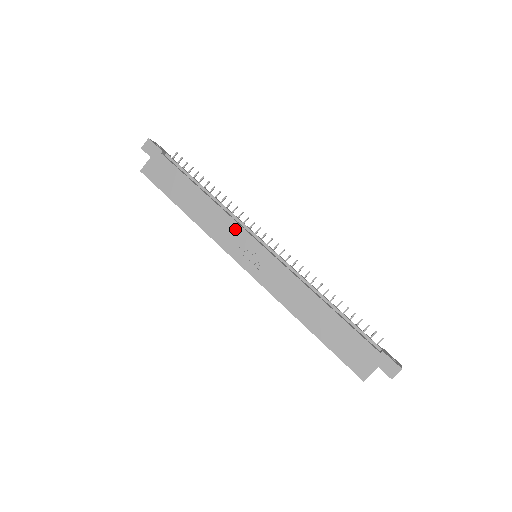
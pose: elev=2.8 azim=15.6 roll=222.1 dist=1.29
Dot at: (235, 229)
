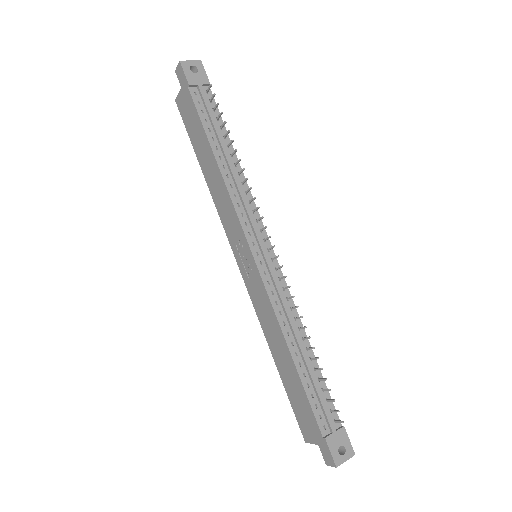
Dot at: (235, 221)
